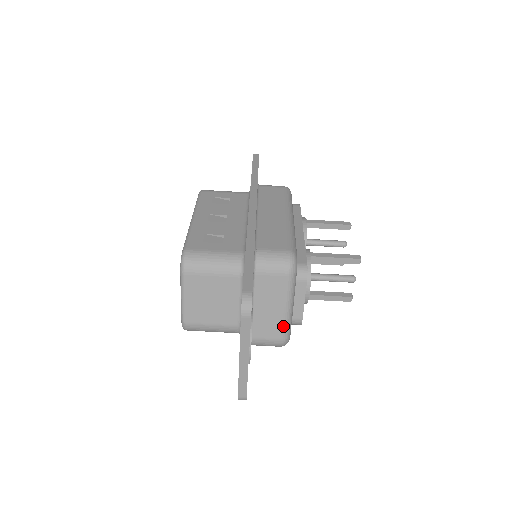
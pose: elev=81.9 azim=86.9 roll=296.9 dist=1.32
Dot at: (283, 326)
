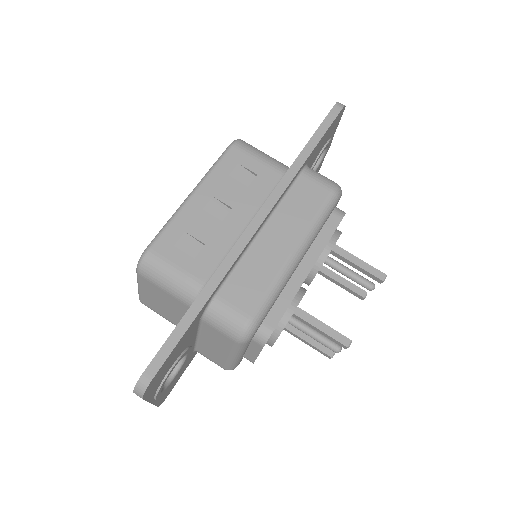
Dot at: (226, 363)
